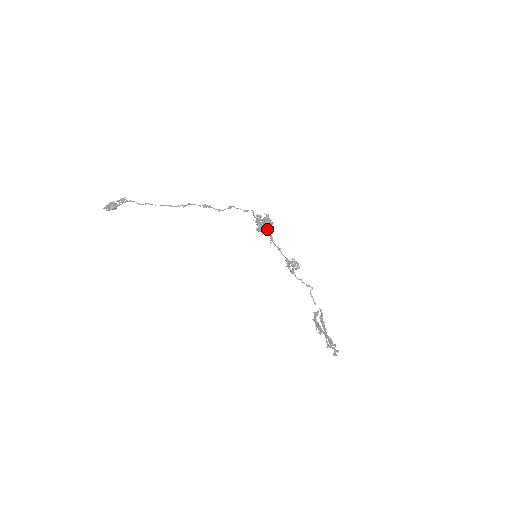
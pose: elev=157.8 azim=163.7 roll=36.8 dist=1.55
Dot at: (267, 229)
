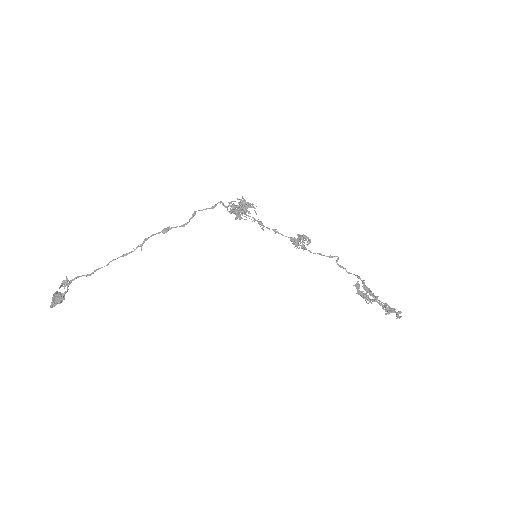
Dot at: (249, 213)
